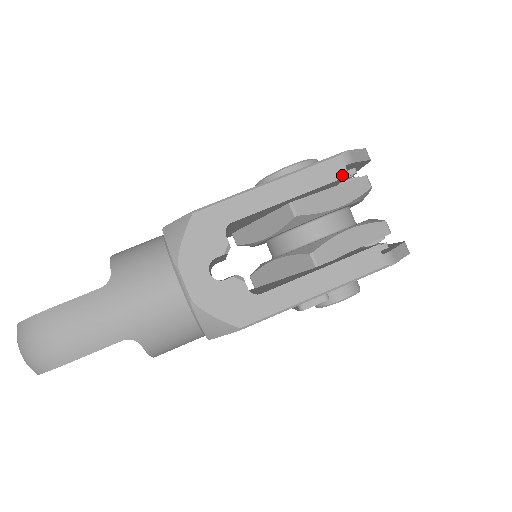
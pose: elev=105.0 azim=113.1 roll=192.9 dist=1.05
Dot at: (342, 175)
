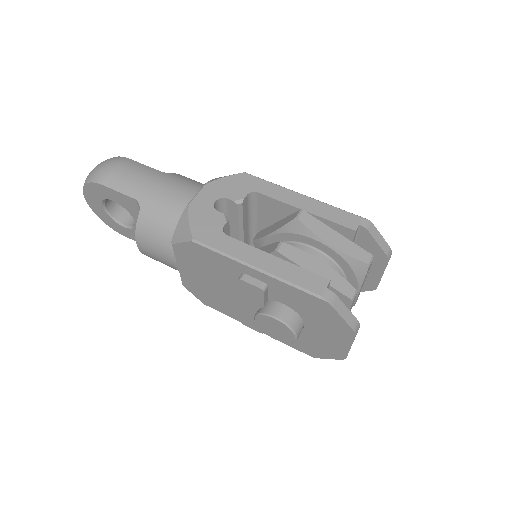
Dot at: (352, 227)
